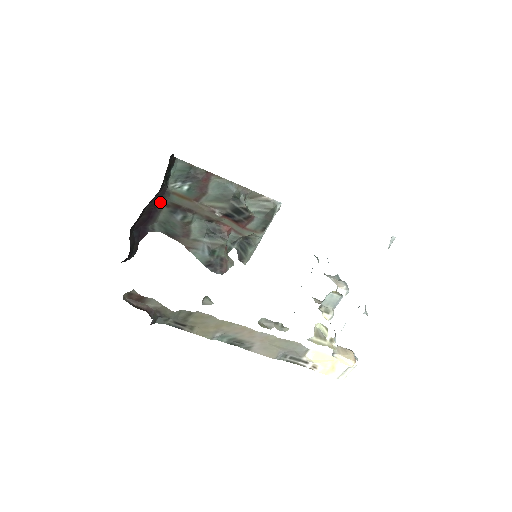
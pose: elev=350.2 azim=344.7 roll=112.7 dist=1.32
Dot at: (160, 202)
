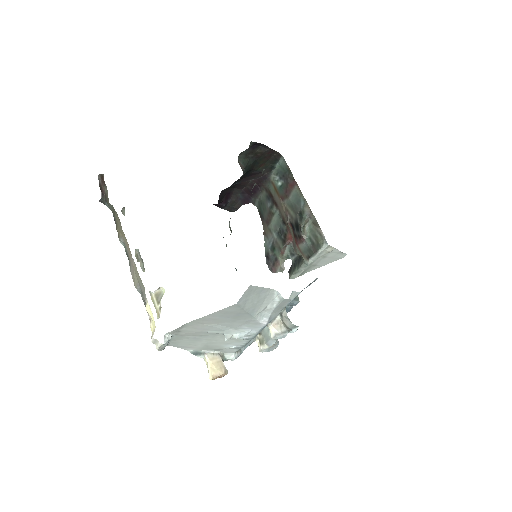
Dot at: (262, 184)
